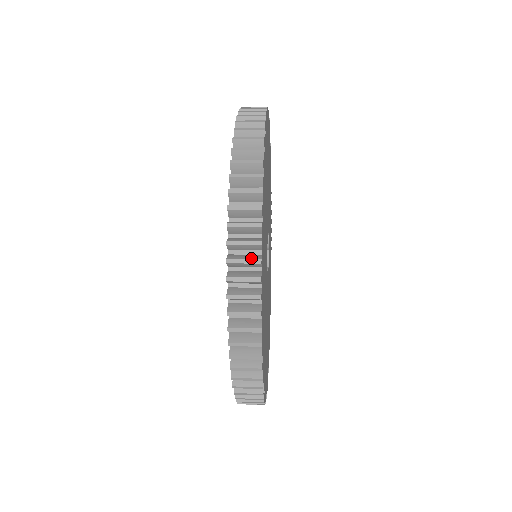
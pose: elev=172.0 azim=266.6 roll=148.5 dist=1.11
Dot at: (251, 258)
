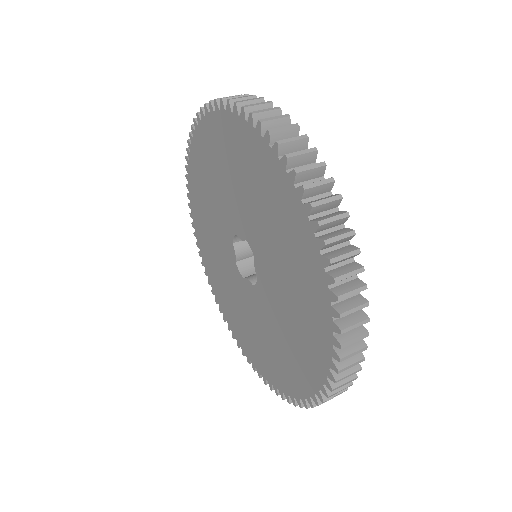
Dot at: occluded
